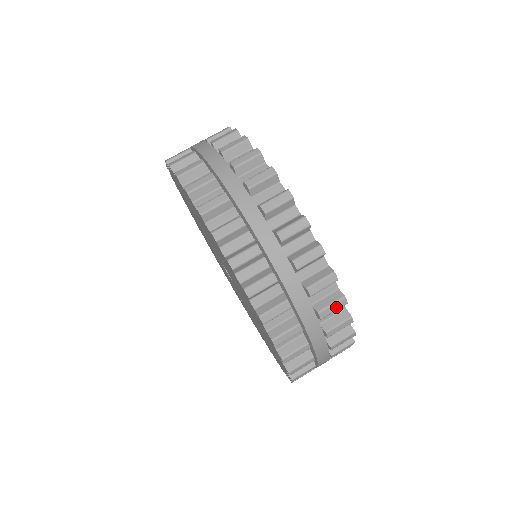
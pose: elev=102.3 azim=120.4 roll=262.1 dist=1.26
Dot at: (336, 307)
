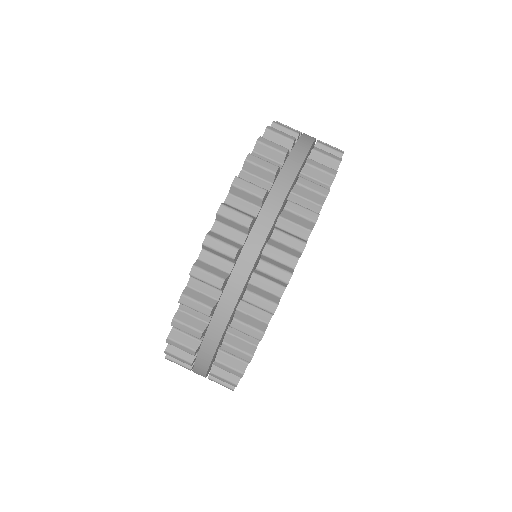
Dot at: occluded
